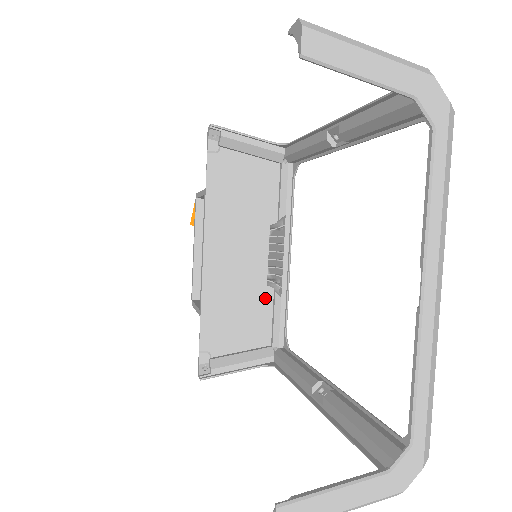
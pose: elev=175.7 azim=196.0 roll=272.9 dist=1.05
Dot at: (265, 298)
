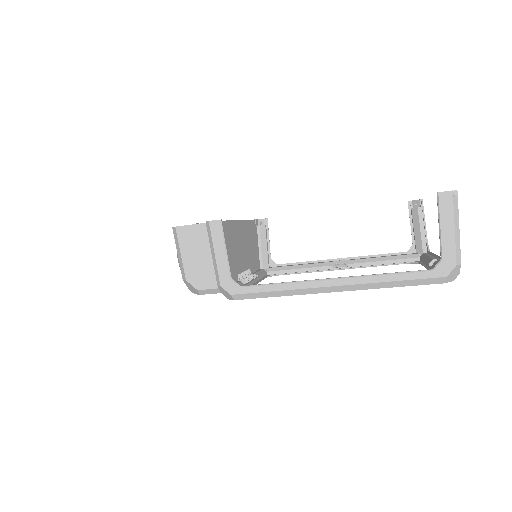
Dot at: (235, 275)
